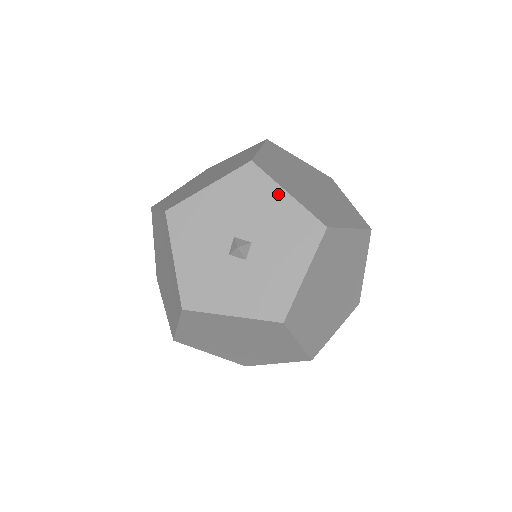
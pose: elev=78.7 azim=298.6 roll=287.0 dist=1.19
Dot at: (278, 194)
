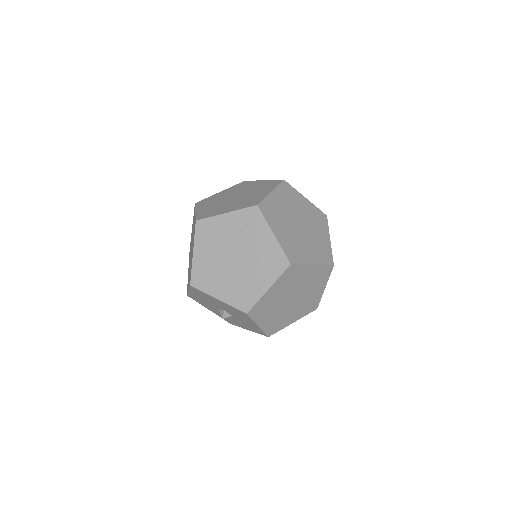
Dot at: occluded
